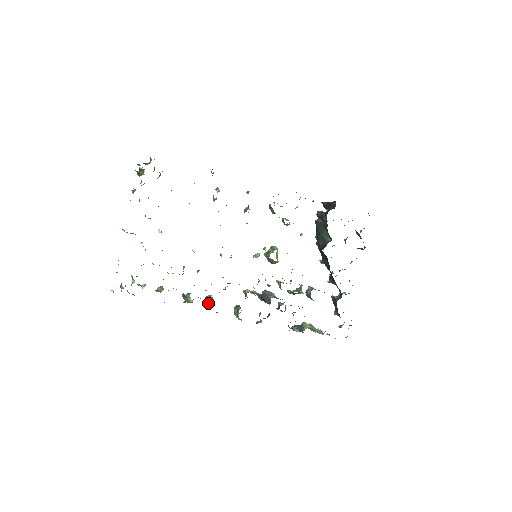
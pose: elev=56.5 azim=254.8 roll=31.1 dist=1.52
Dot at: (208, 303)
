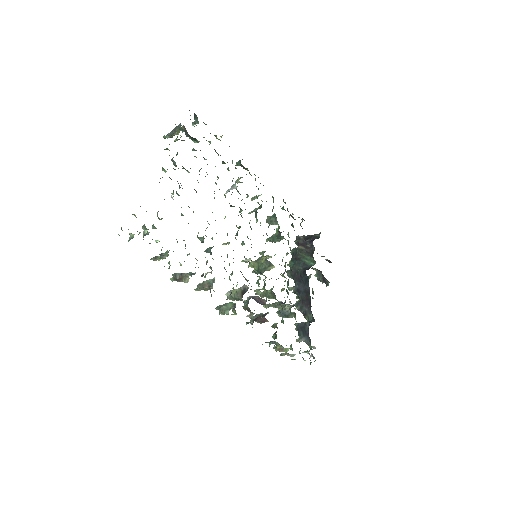
Dot at: (212, 285)
